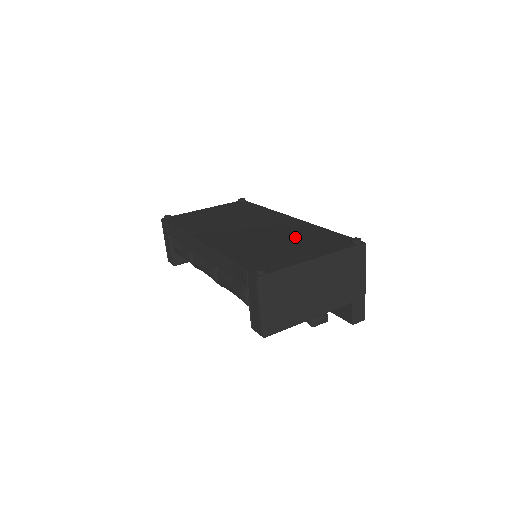
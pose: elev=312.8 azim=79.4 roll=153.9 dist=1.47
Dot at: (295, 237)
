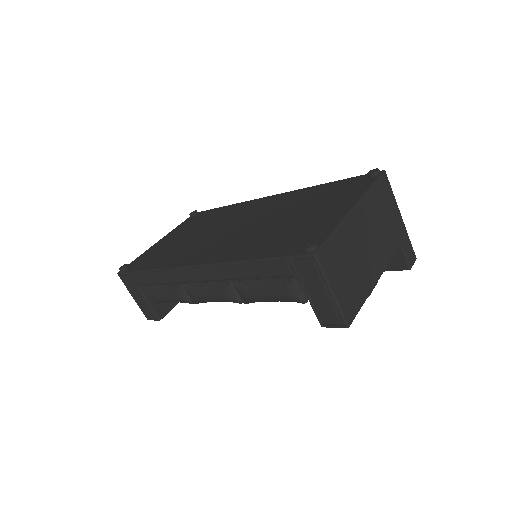
Dot at: (300, 206)
